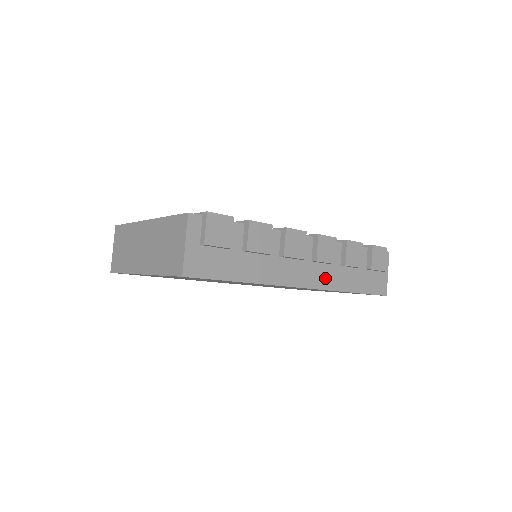
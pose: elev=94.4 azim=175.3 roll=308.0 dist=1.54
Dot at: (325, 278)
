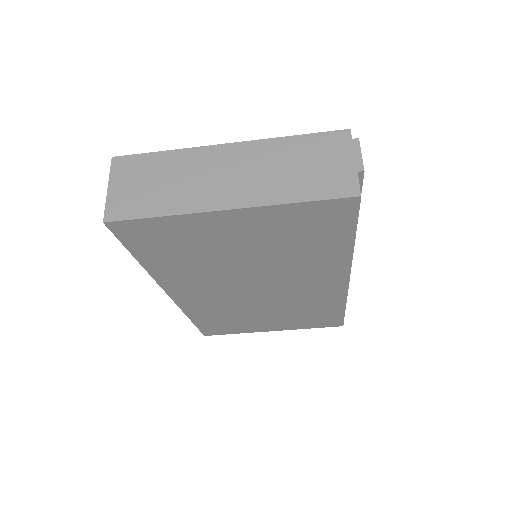
Dot at: occluded
